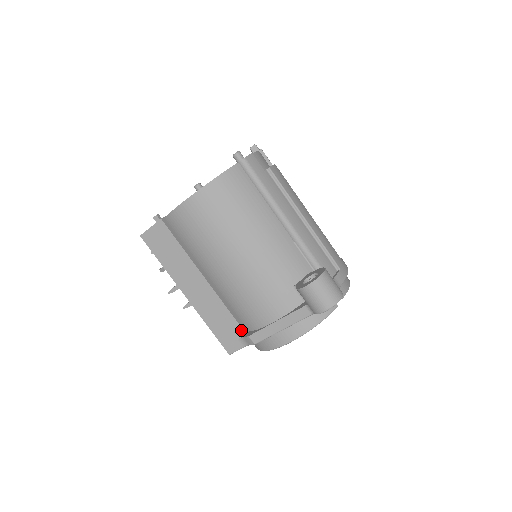
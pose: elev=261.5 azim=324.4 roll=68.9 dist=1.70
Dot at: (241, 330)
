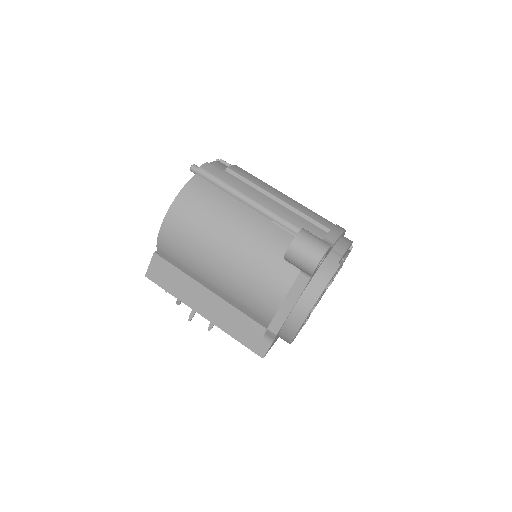
Dot at: (261, 327)
